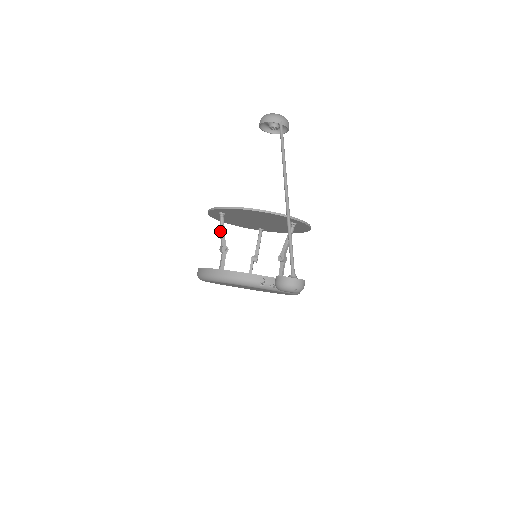
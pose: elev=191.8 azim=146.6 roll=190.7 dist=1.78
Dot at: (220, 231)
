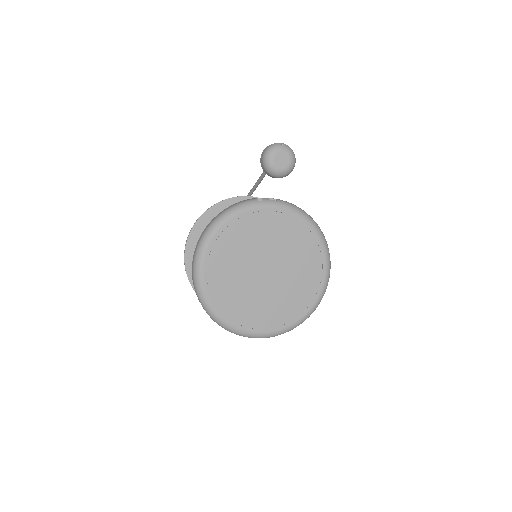
Dot at: occluded
